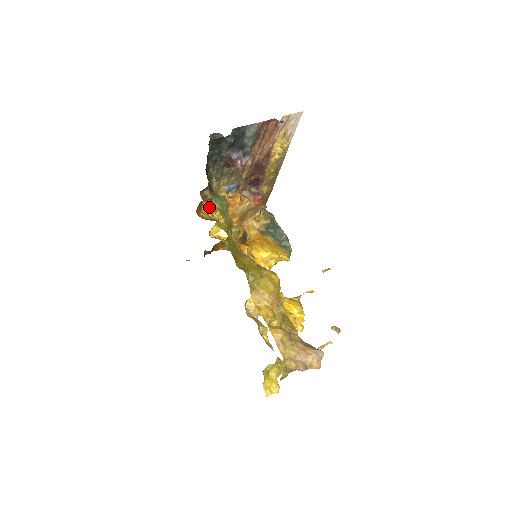
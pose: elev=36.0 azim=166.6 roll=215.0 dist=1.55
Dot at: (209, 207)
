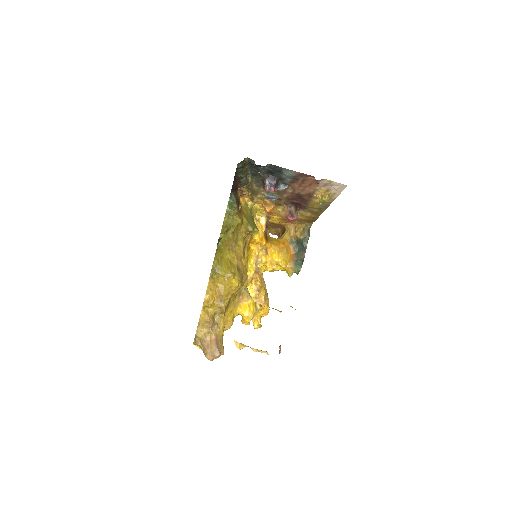
Dot at: (250, 198)
